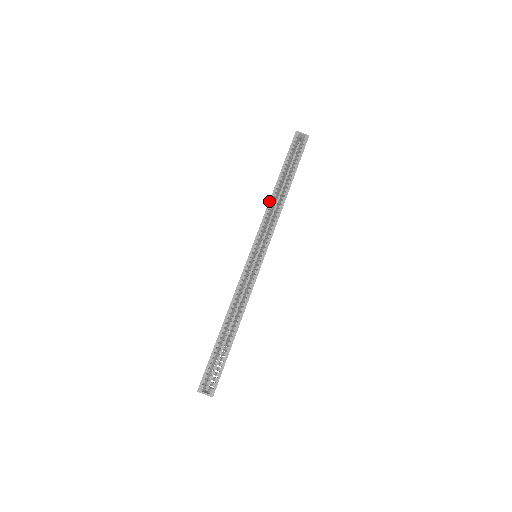
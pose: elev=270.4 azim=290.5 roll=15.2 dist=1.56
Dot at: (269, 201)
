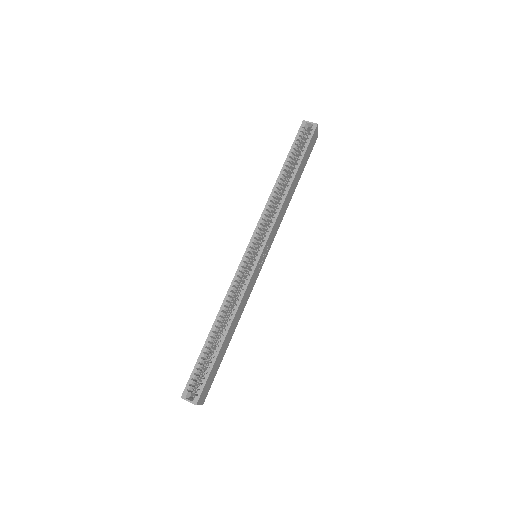
Dot at: (269, 196)
